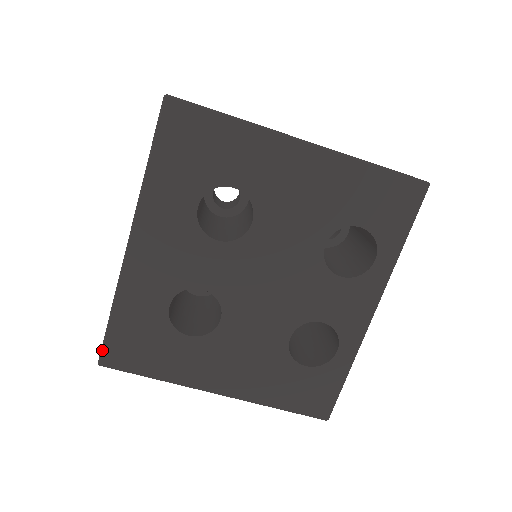
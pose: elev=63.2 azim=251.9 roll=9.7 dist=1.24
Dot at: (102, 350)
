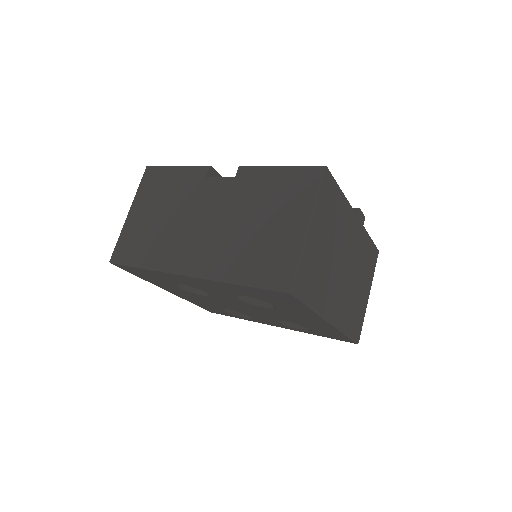
Dot at: (119, 264)
